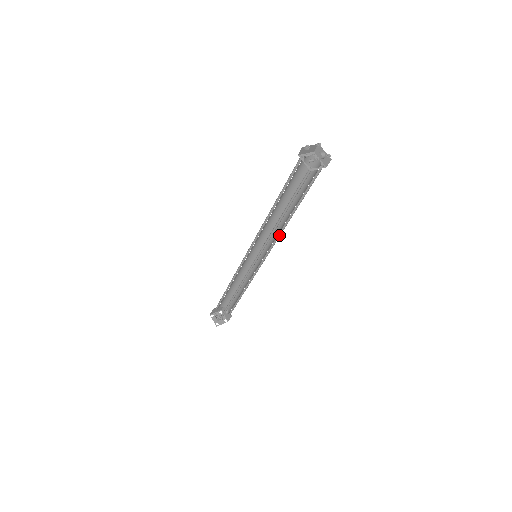
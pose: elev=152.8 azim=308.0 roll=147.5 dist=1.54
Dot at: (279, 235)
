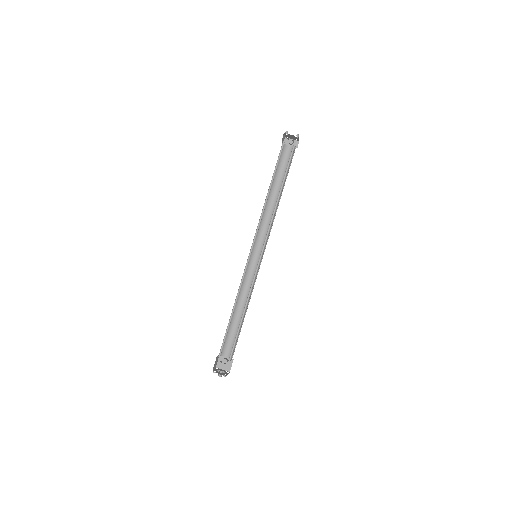
Dot at: occluded
